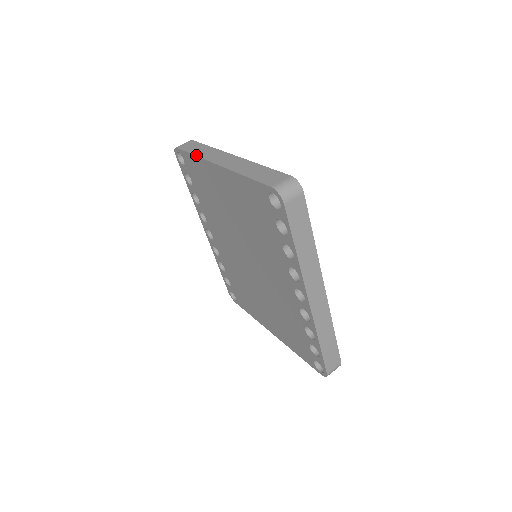
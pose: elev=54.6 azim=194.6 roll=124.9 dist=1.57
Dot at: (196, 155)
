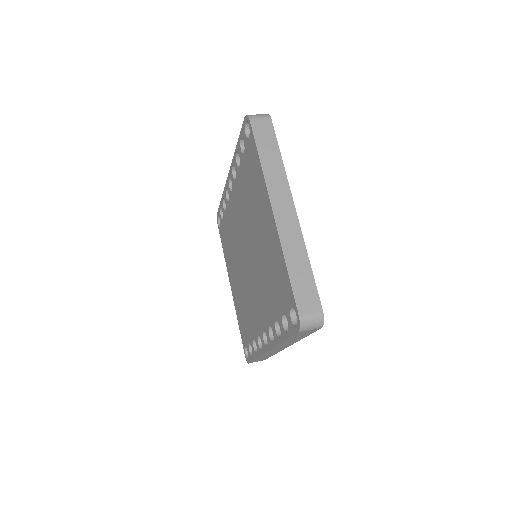
Dot at: (262, 166)
